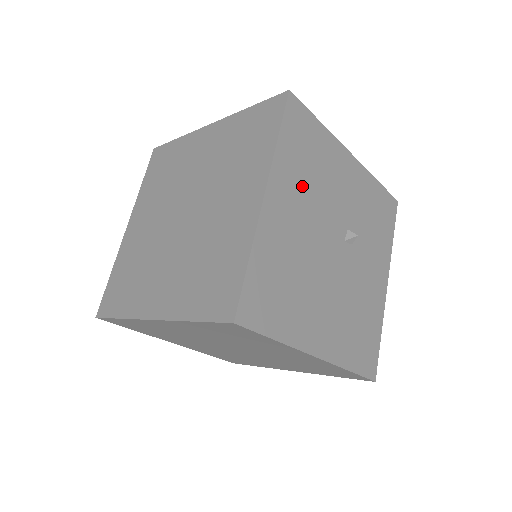
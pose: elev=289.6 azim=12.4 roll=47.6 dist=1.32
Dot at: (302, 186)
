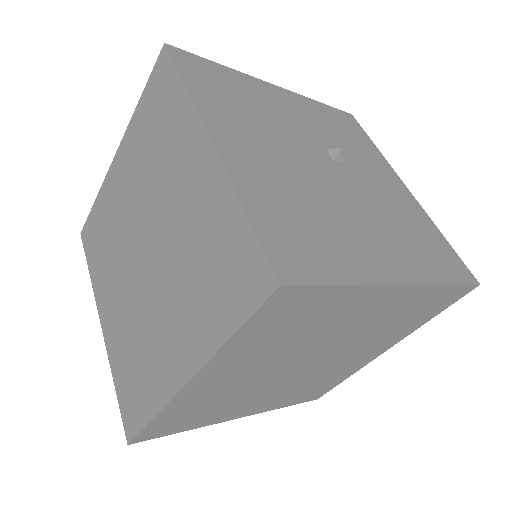
Dot at: (247, 122)
